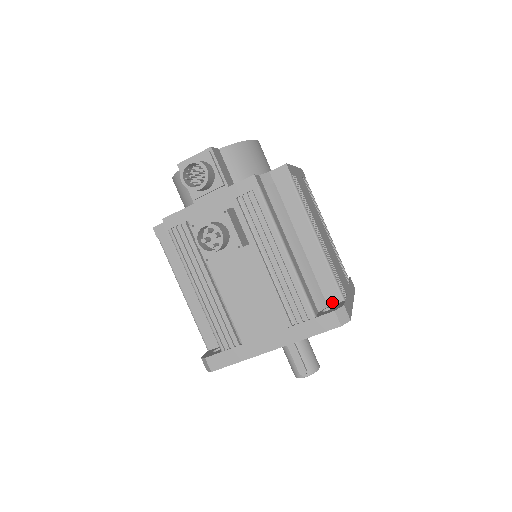
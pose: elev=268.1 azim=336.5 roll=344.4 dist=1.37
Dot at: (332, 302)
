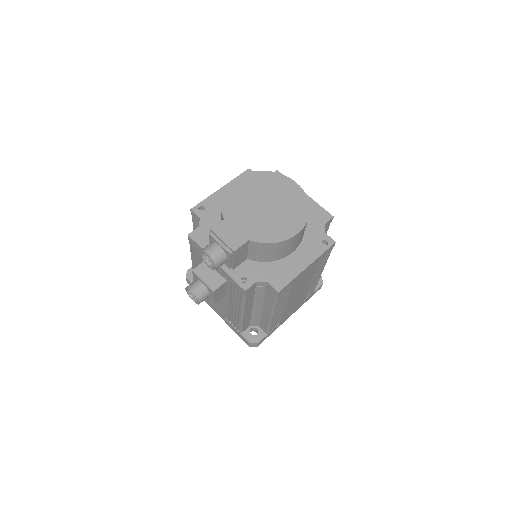
Dot at: (261, 328)
